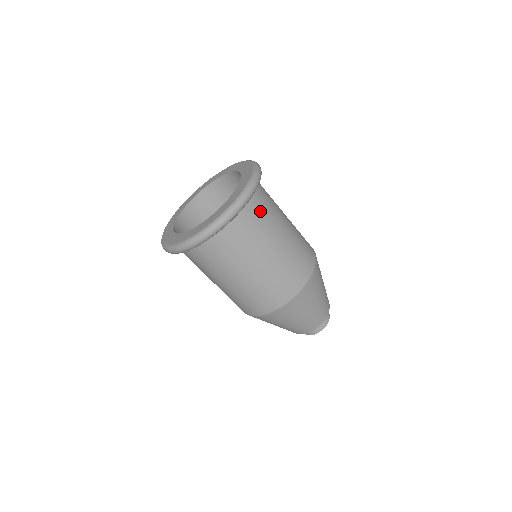
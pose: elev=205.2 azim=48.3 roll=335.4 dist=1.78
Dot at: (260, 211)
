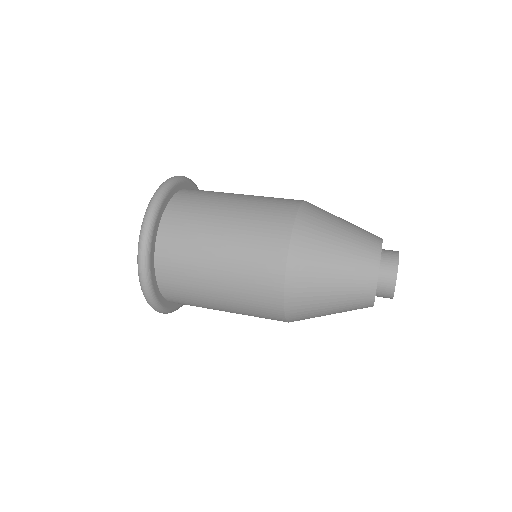
Dot at: (184, 215)
